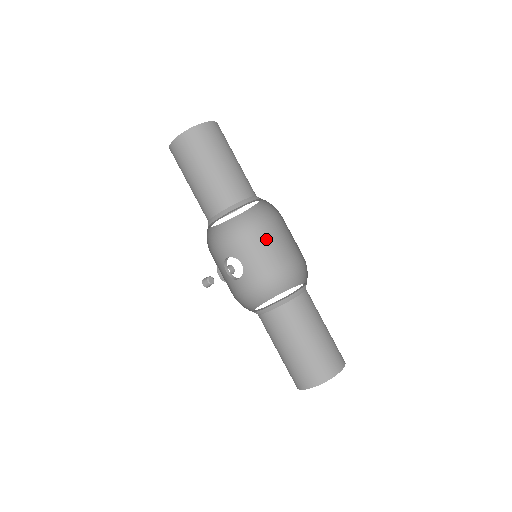
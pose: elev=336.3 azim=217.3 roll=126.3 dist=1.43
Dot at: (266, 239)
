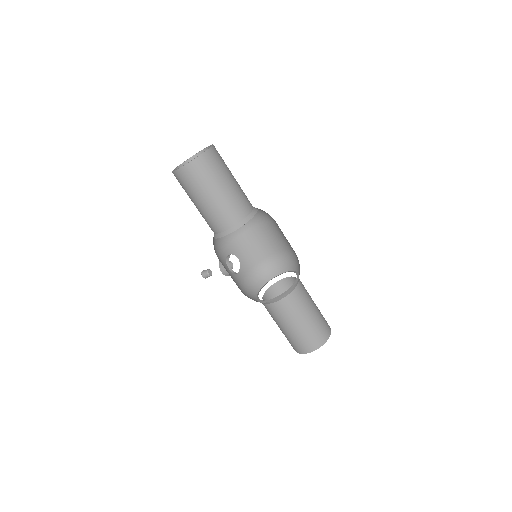
Dot at: (256, 235)
